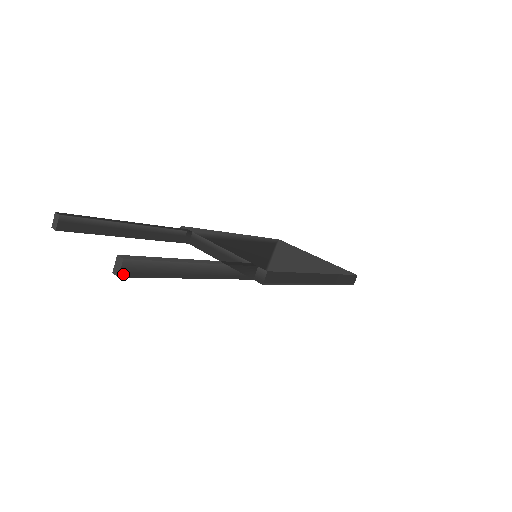
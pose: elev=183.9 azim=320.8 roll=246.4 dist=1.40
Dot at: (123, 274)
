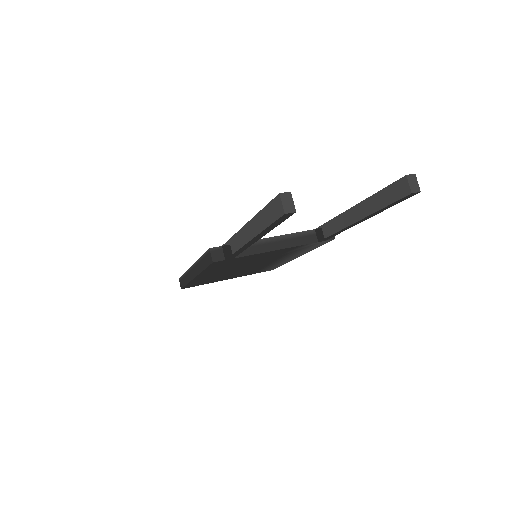
Dot at: (416, 190)
